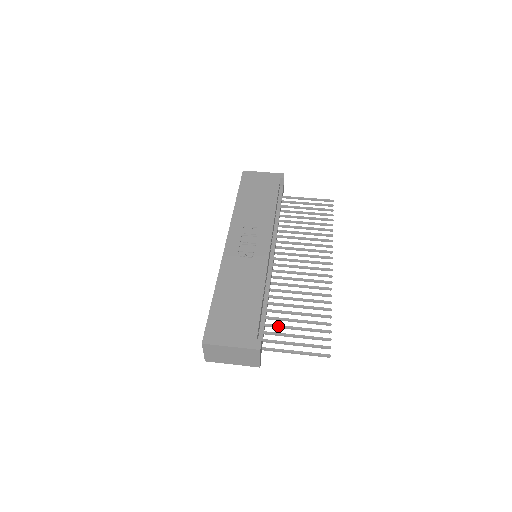
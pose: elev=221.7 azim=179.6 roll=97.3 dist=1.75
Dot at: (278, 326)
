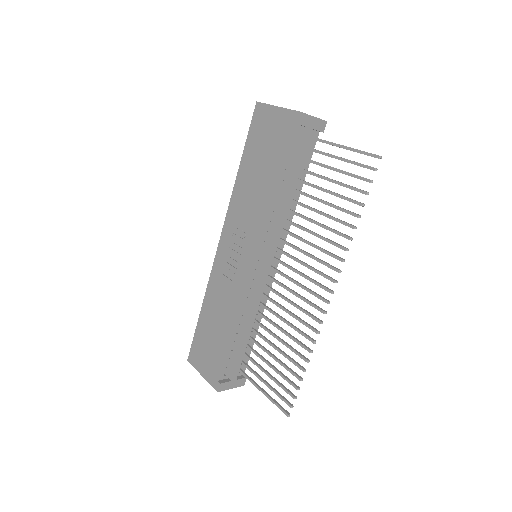
Dot at: (258, 356)
